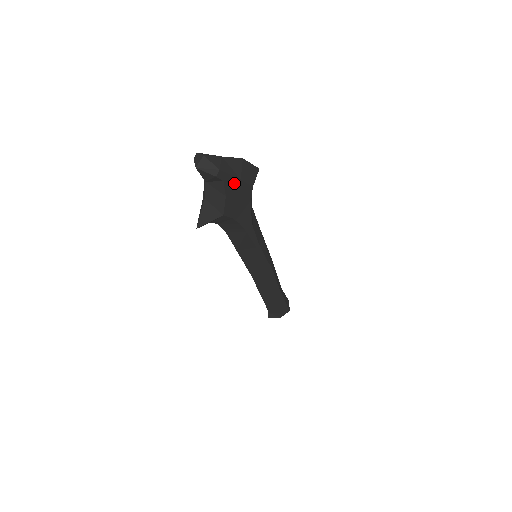
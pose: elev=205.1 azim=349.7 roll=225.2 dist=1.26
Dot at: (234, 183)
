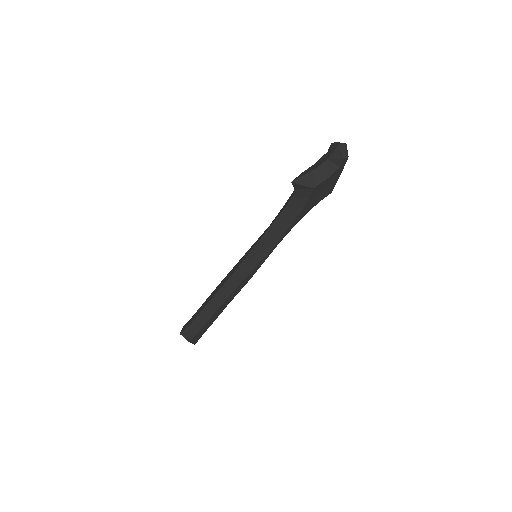
Dot at: (337, 176)
